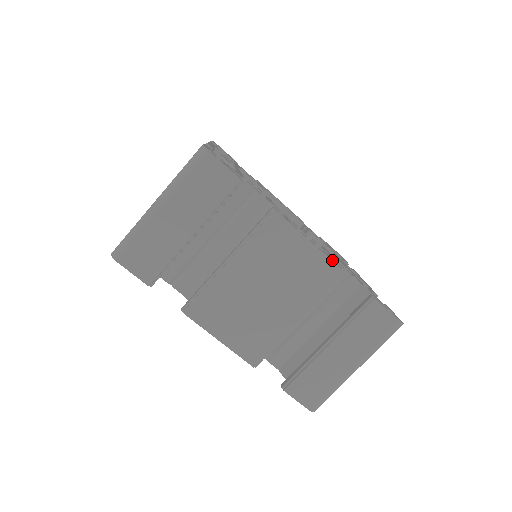
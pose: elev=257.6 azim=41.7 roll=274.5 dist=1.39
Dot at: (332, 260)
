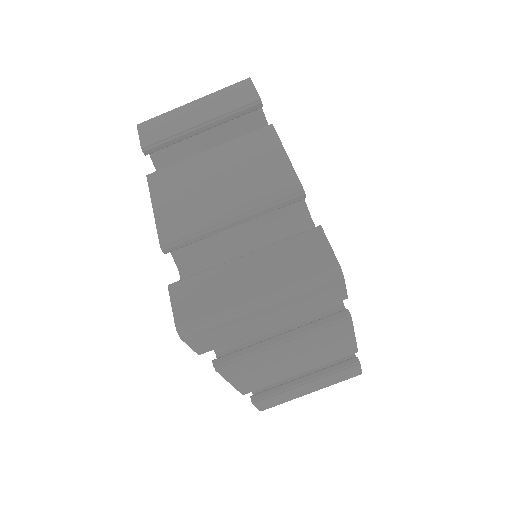
Dot at: occluded
